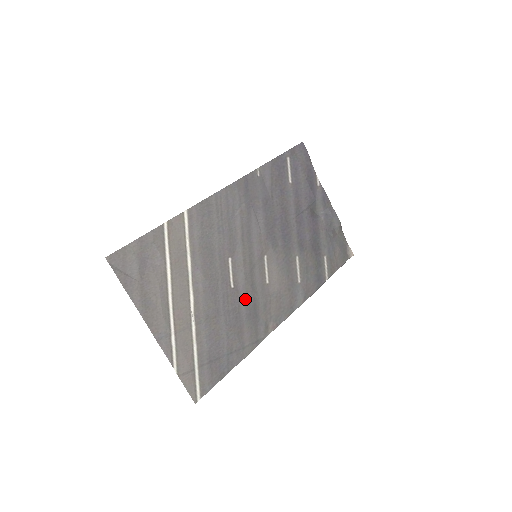
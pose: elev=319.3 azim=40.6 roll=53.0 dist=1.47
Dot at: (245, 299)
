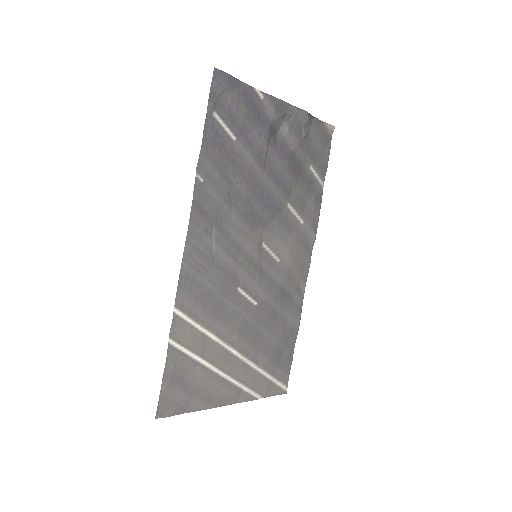
Dot at: (271, 298)
